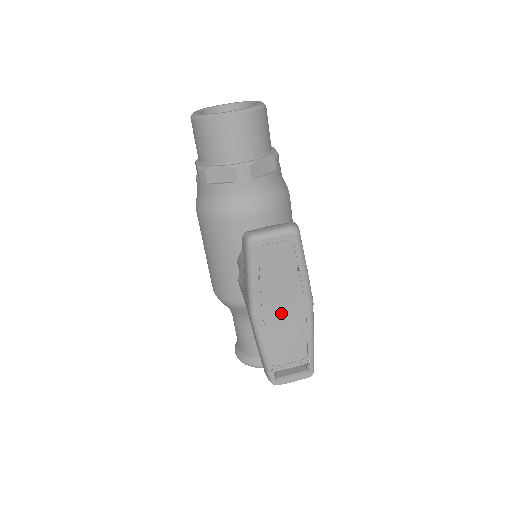
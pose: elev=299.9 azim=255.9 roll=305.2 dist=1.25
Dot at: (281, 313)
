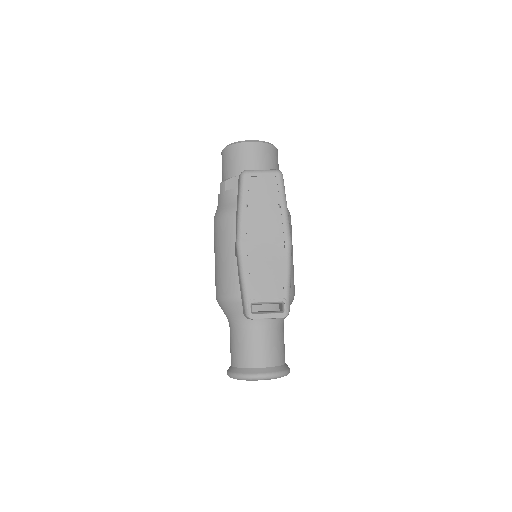
Dot at: (262, 244)
